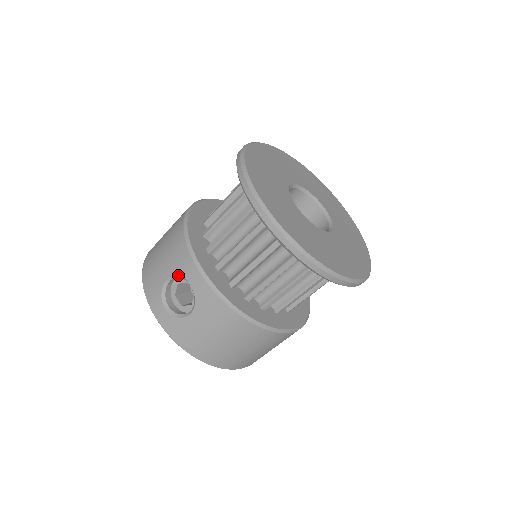
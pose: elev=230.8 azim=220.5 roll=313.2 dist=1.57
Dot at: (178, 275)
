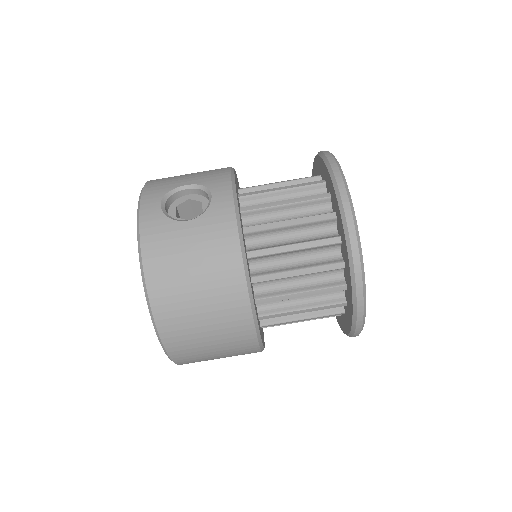
Dot at: (202, 186)
